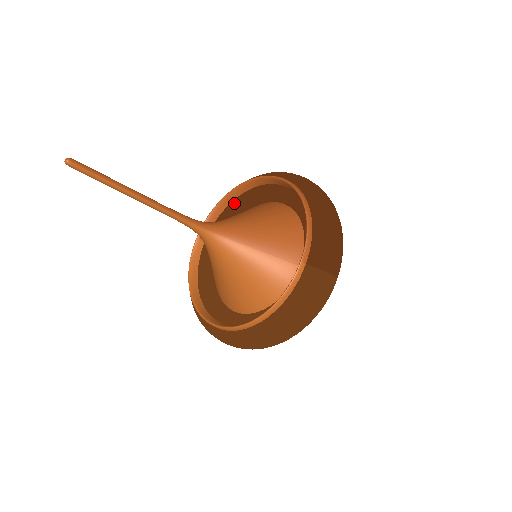
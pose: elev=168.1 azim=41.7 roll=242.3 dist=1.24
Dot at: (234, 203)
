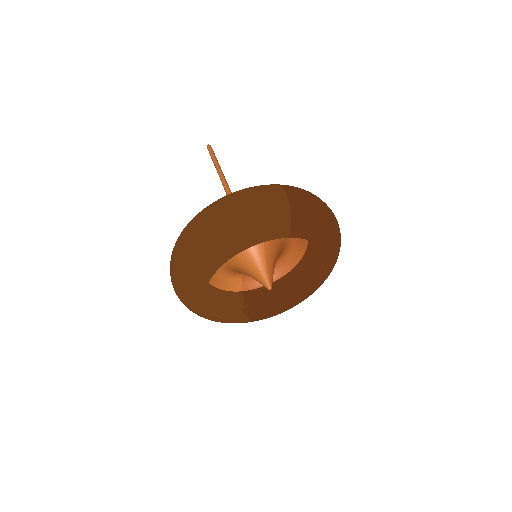
Dot at: occluded
